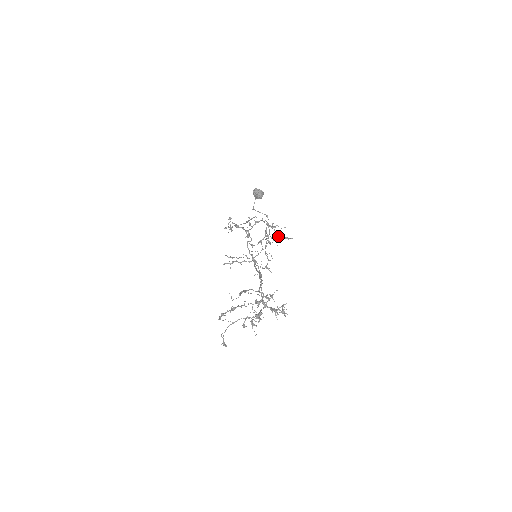
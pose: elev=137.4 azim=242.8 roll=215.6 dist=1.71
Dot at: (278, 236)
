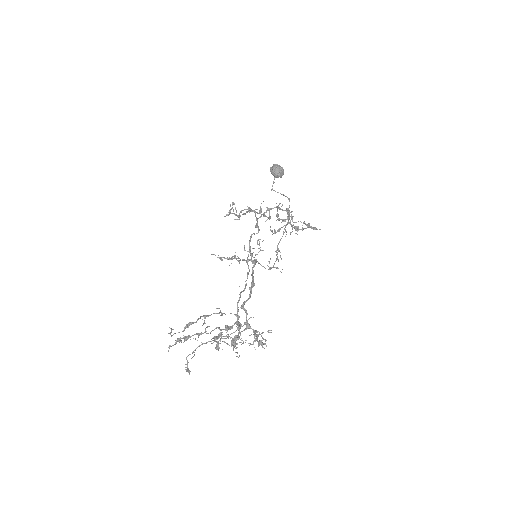
Dot at: (305, 224)
